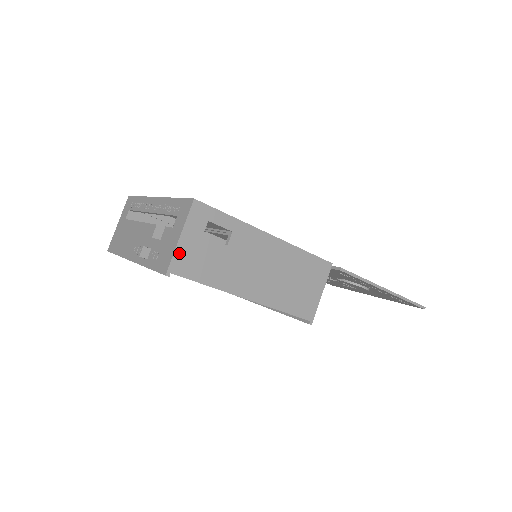
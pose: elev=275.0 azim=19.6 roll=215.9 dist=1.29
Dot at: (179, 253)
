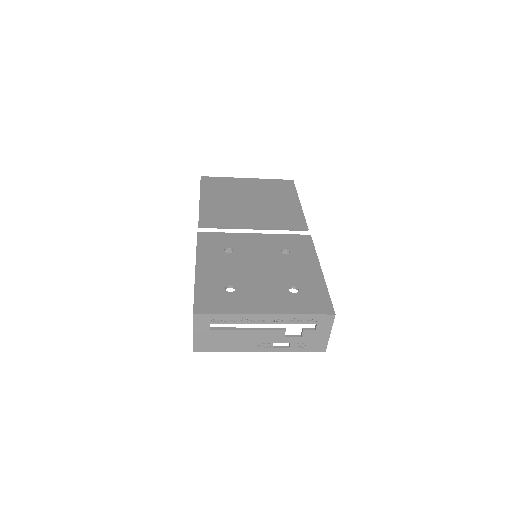
Dot at: (328, 338)
